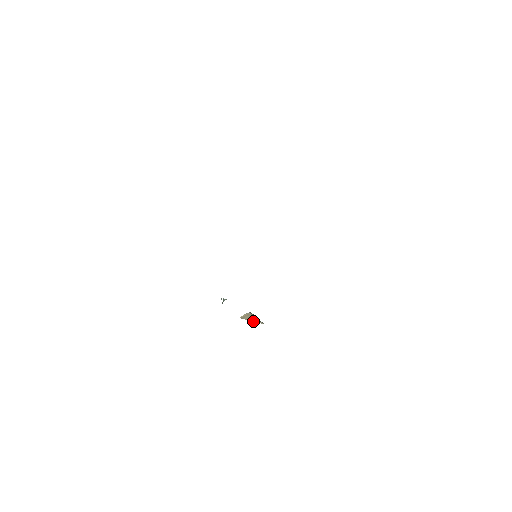
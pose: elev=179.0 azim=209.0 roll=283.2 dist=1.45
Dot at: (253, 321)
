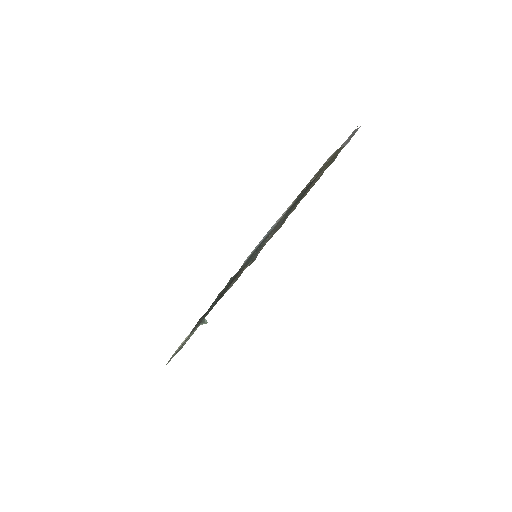
Dot at: occluded
